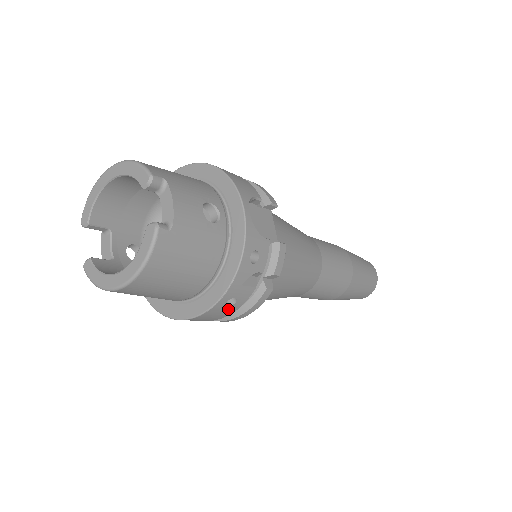
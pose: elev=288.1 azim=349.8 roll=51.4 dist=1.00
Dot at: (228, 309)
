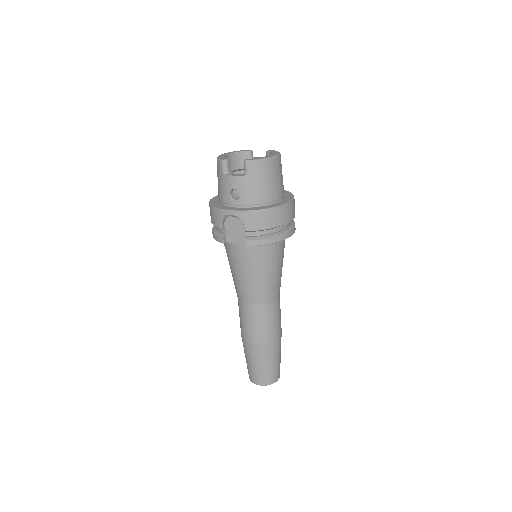
Dot at: (294, 210)
